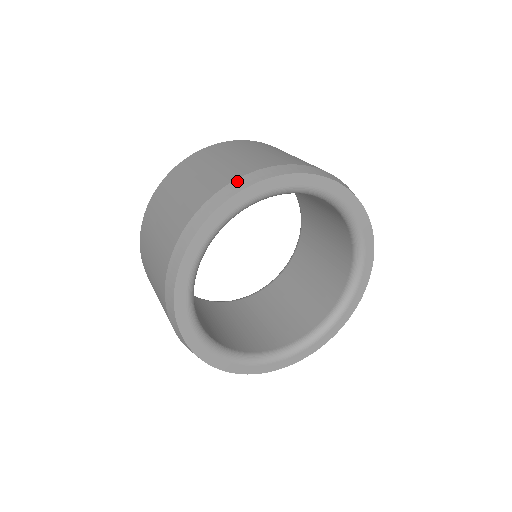
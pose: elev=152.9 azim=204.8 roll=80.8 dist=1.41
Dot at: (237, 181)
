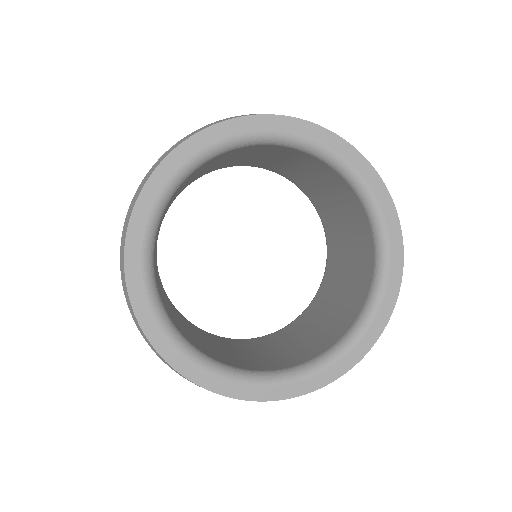
Dot at: occluded
